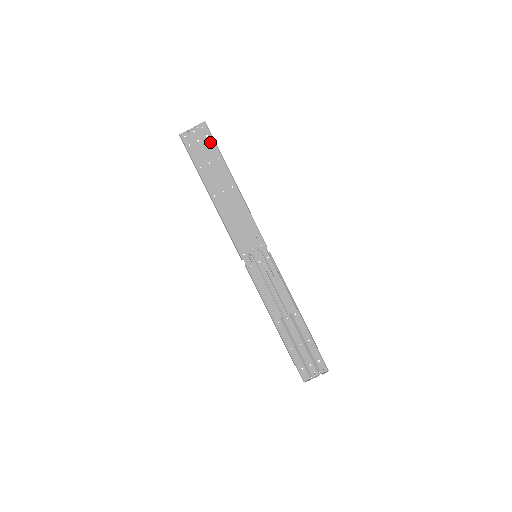
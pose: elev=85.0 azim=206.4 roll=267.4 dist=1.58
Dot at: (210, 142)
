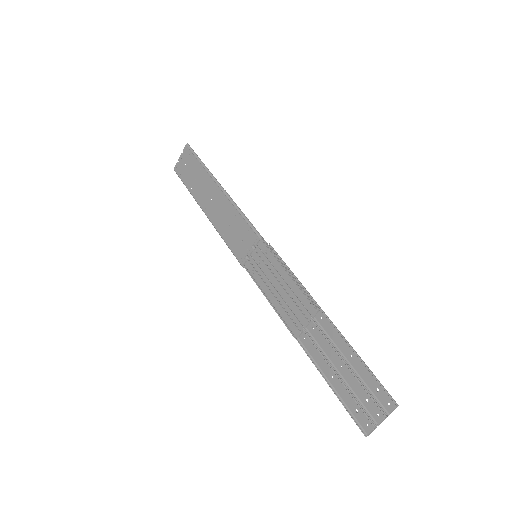
Dot at: (193, 159)
